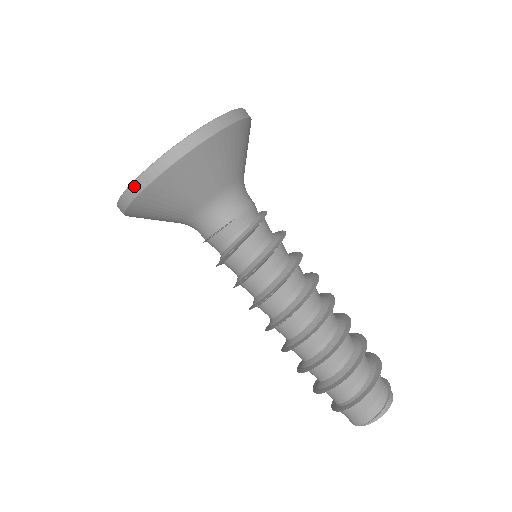
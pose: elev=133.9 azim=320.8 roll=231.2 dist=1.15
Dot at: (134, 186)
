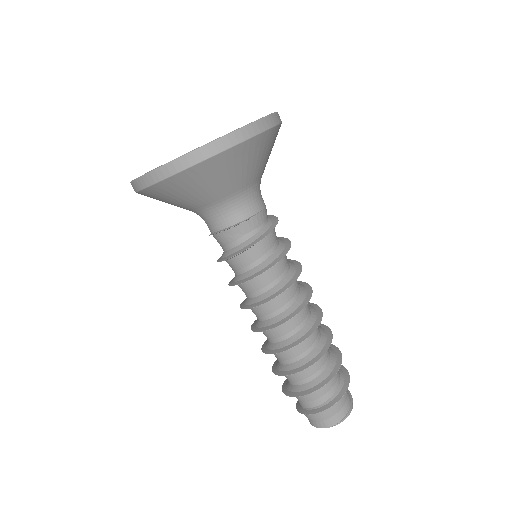
Dot at: (211, 146)
